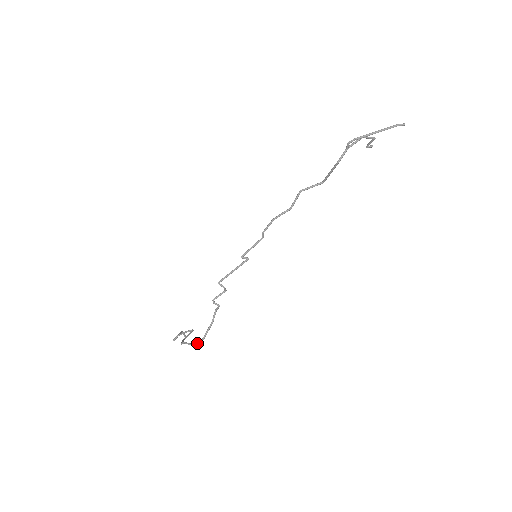
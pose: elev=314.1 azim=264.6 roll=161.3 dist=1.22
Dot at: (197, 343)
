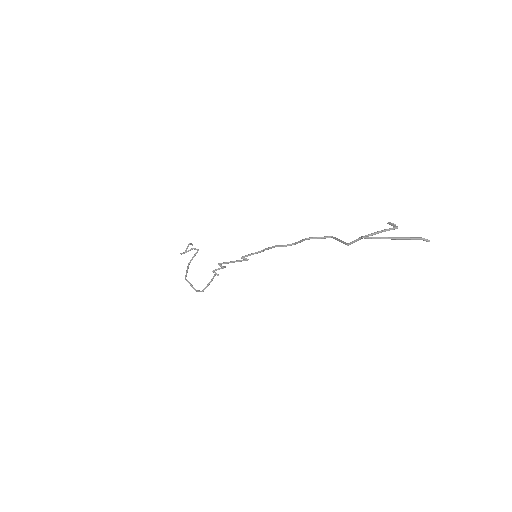
Dot at: (197, 291)
